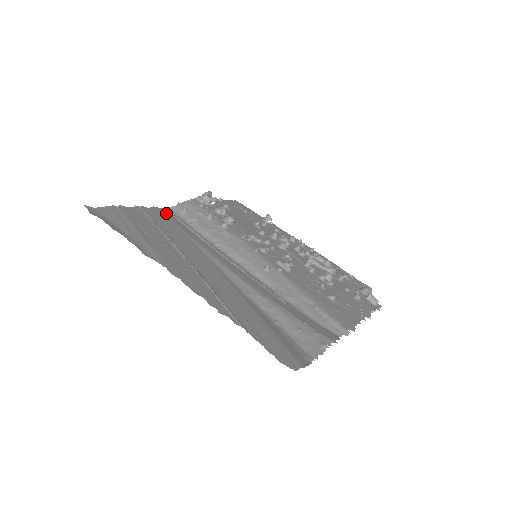
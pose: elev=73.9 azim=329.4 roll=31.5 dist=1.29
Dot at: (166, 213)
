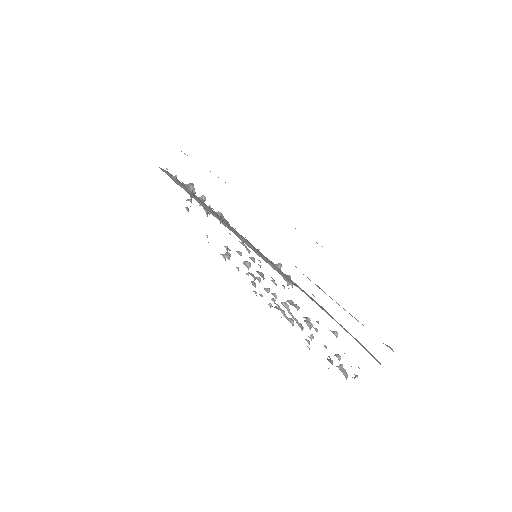
Dot at: occluded
